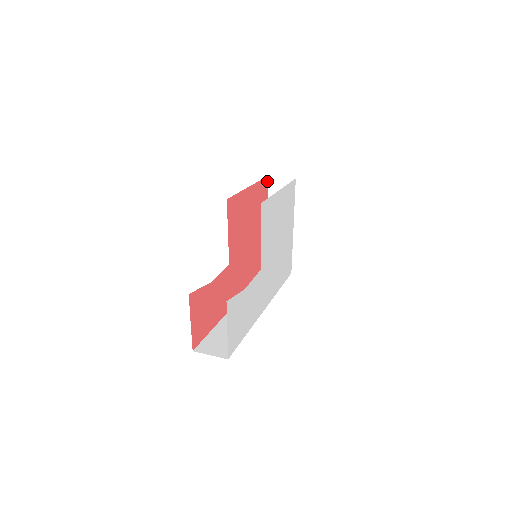
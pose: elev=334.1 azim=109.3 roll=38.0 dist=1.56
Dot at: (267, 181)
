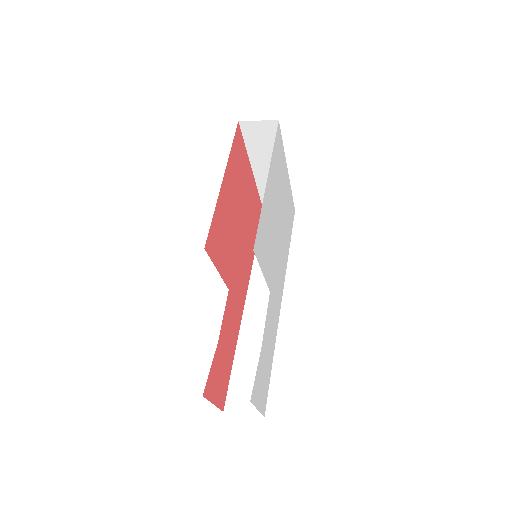
Dot at: (239, 129)
